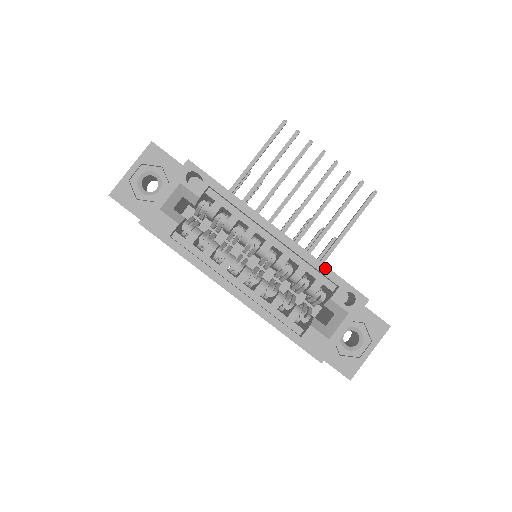
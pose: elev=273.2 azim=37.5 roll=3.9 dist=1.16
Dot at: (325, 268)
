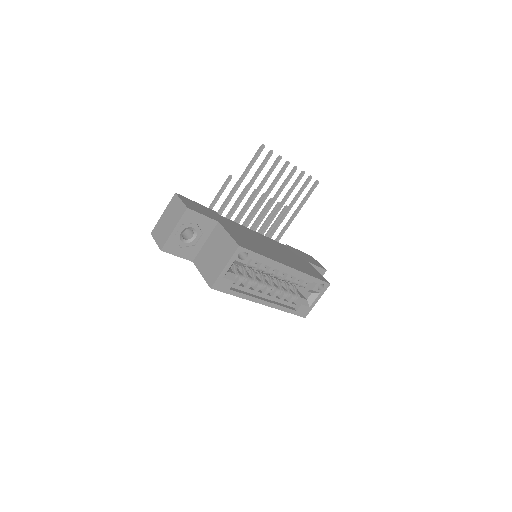
Dot at: (311, 277)
